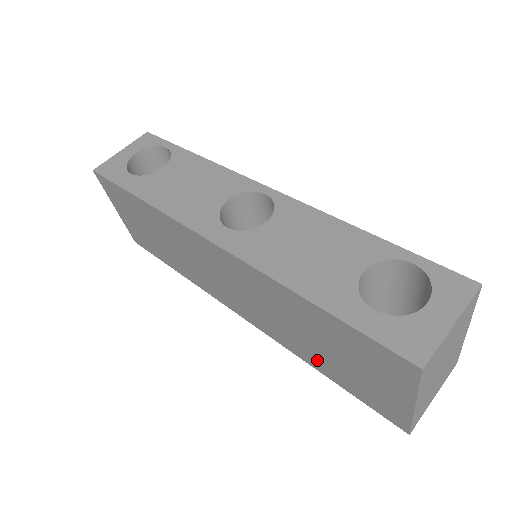
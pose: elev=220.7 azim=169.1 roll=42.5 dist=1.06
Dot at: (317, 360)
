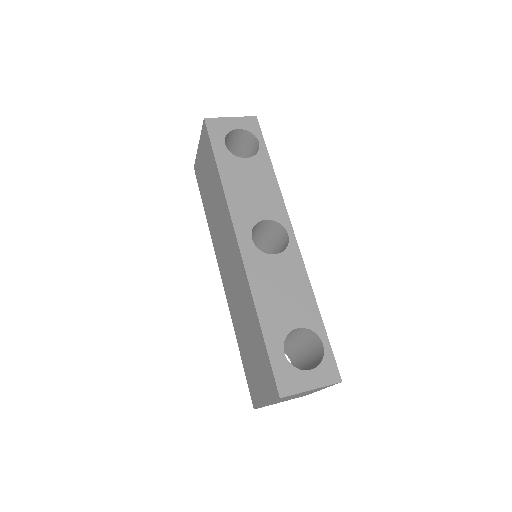
Dot at: (241, 339)
